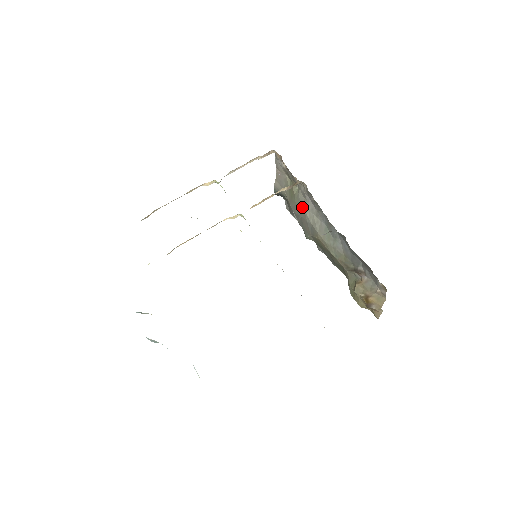
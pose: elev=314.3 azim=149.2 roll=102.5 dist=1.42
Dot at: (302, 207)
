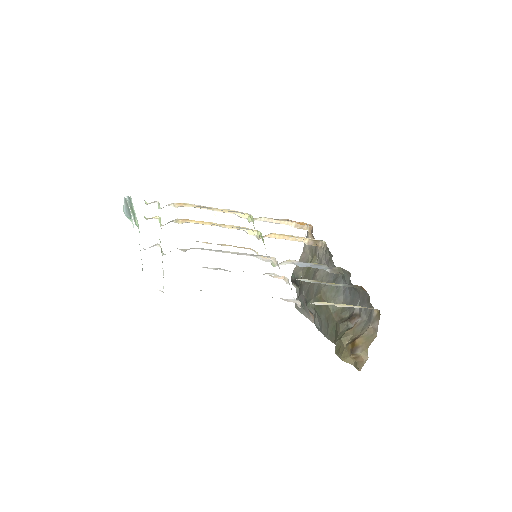
Dot at: (314, 273)
